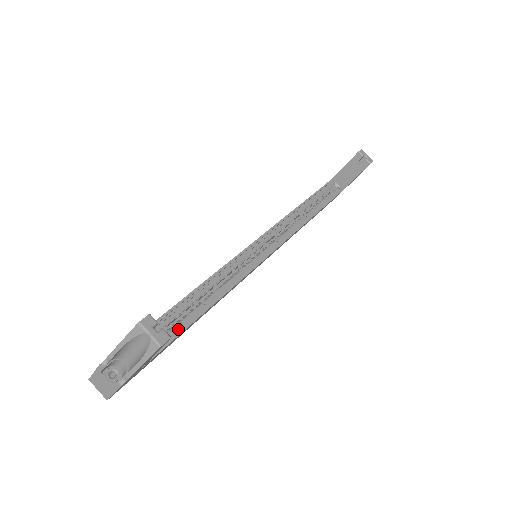
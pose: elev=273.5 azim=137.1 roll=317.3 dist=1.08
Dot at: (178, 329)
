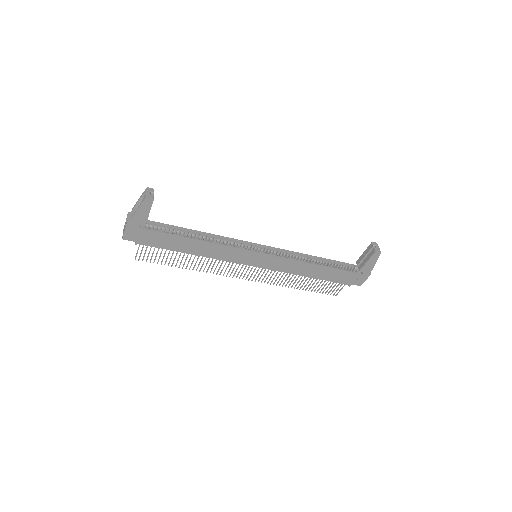
Dot at: (174, 235)
